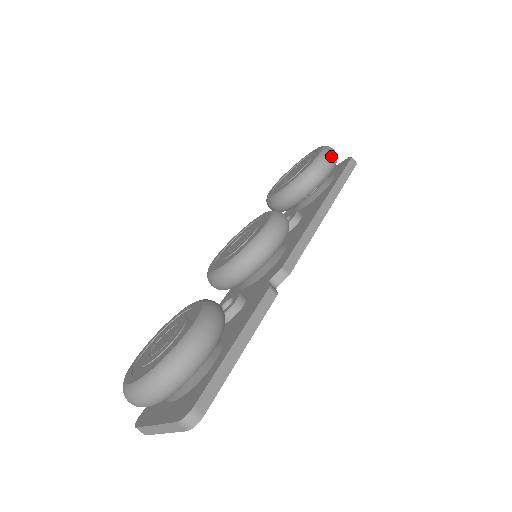
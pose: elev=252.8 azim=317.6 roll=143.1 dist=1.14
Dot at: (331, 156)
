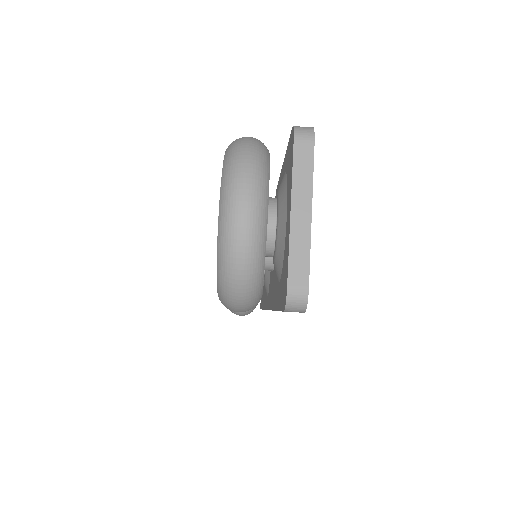
Dot at: occluded
